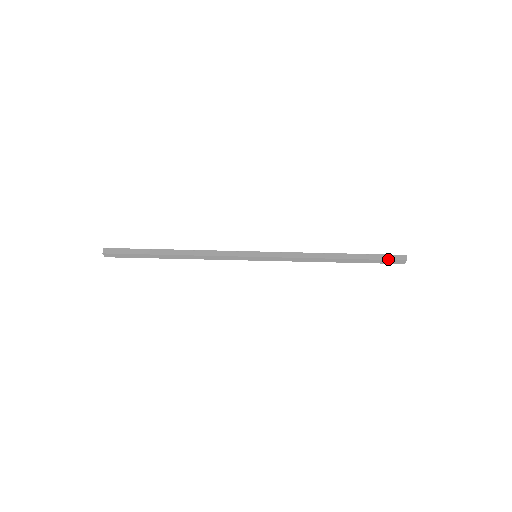
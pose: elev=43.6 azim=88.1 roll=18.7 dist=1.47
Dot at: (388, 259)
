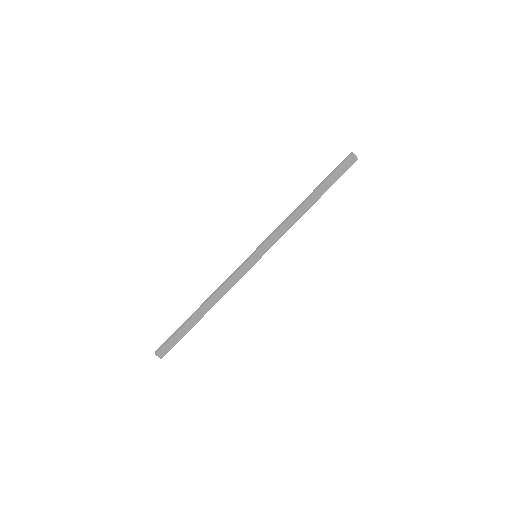
Dot at: (340, 165)
